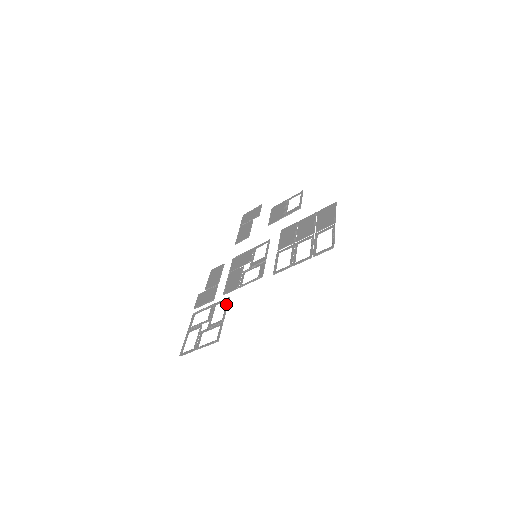
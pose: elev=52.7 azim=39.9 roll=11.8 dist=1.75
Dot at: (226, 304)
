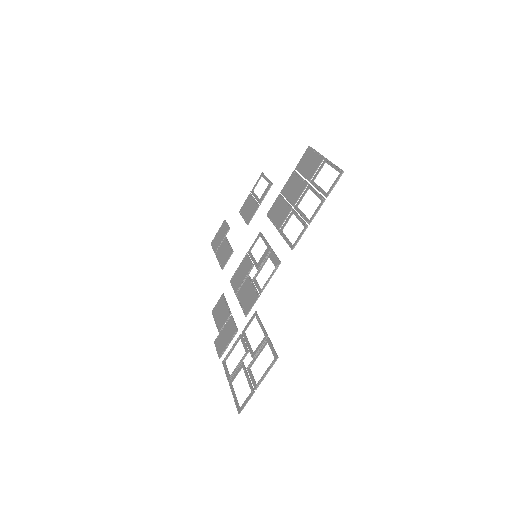
Dot at: (257, 320)
